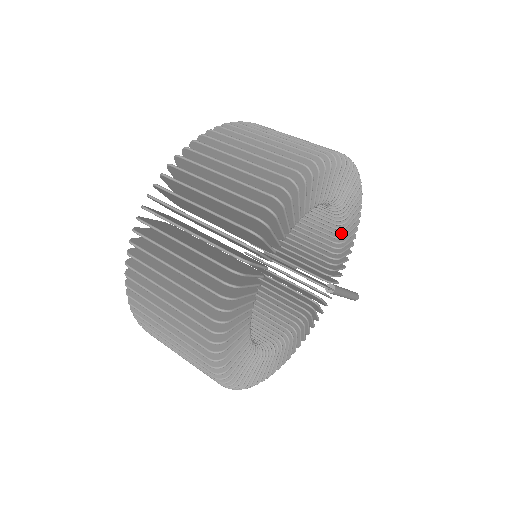
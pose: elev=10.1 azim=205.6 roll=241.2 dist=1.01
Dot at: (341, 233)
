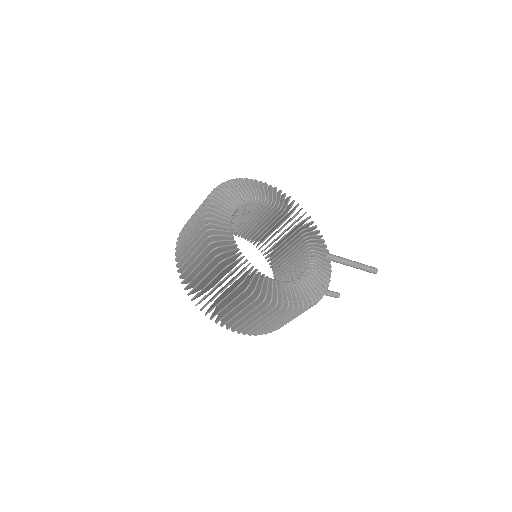
Dot at: (293, 218)
